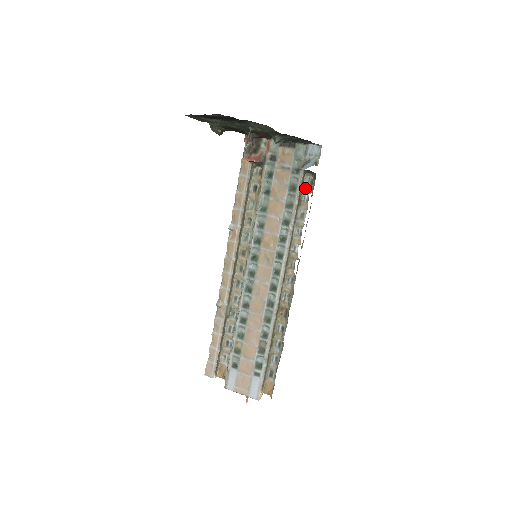
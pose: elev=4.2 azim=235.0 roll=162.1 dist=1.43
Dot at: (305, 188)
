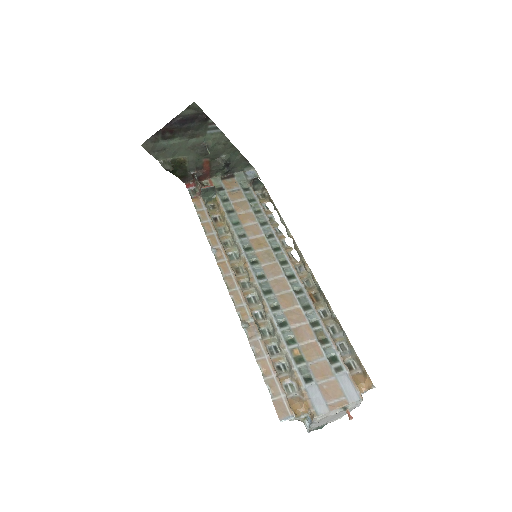
Dot at: occluded
